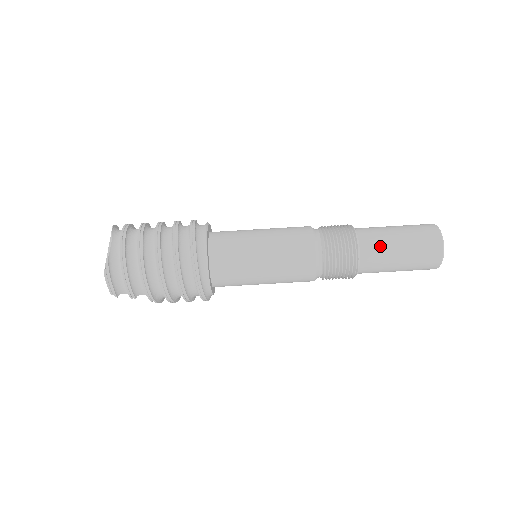
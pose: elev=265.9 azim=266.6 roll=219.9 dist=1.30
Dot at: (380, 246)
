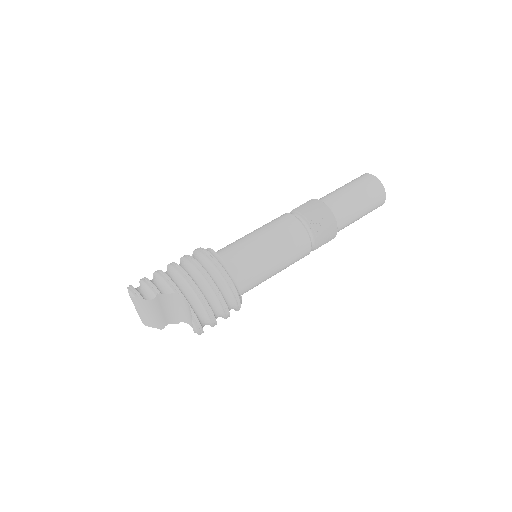
Dot at: occluded
